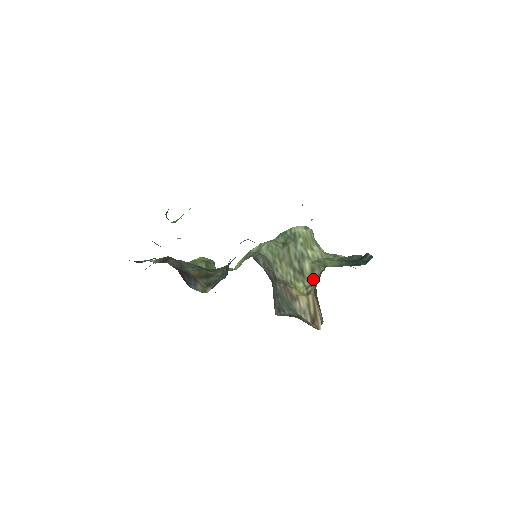
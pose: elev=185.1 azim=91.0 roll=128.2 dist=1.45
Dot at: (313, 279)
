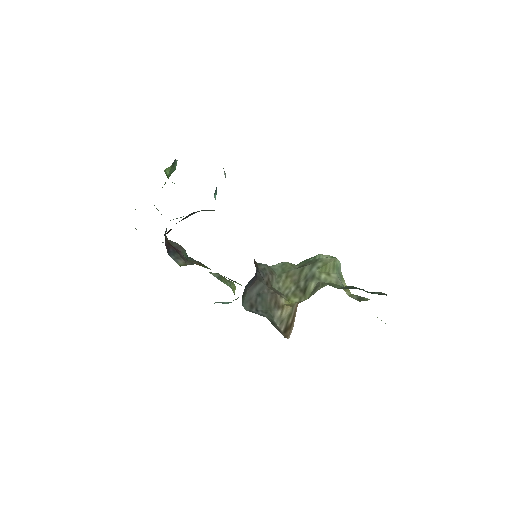
Dot at: (311, 295)
